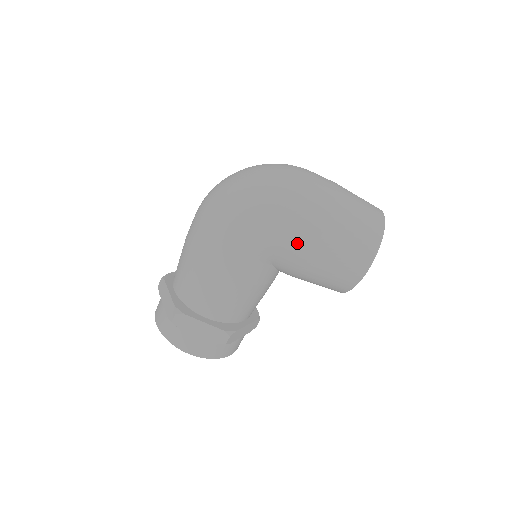
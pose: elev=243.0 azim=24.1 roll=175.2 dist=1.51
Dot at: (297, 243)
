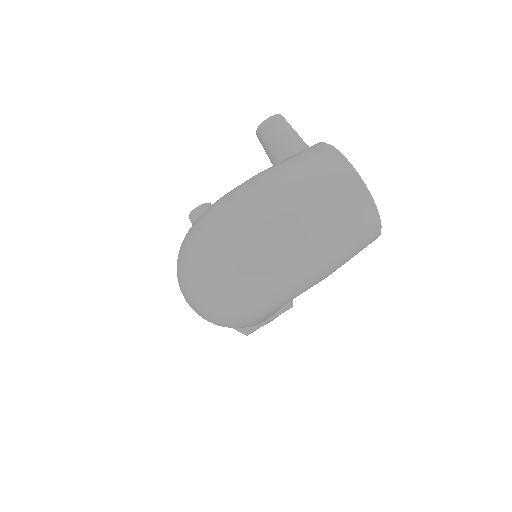
Dot at: (309, 288)
